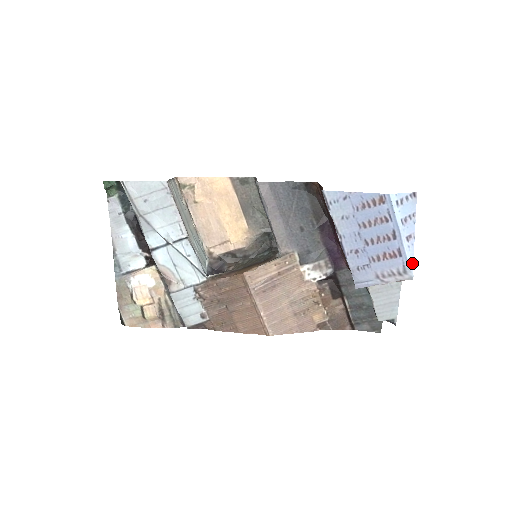
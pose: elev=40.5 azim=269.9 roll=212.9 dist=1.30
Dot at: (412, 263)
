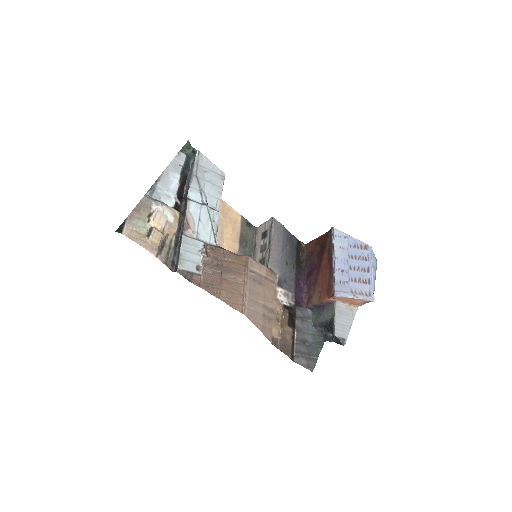
Dot at: occluded
